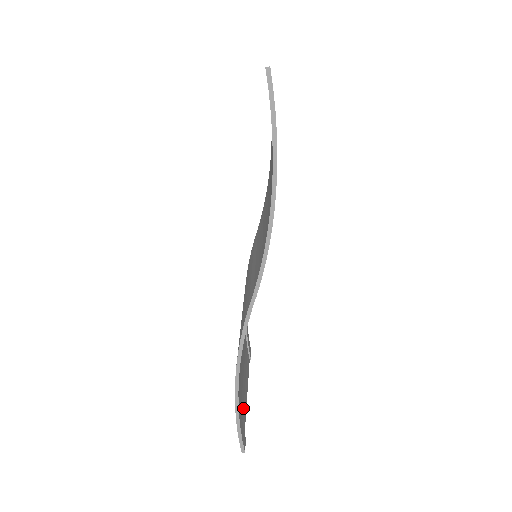
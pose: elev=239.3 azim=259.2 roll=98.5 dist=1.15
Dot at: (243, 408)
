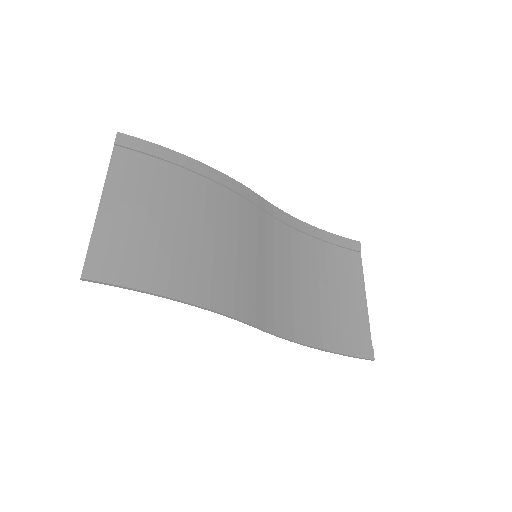
Dot at: (359, 323)
